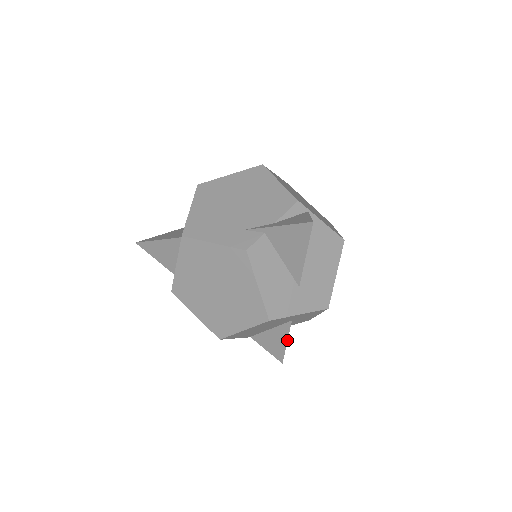
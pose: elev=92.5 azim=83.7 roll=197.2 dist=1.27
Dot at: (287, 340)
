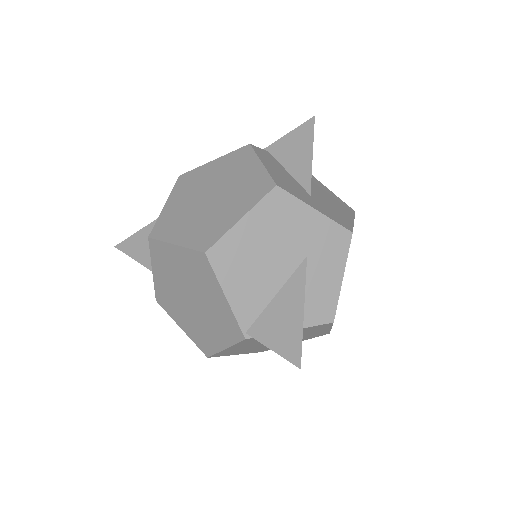
Dot at: (304, 302)
